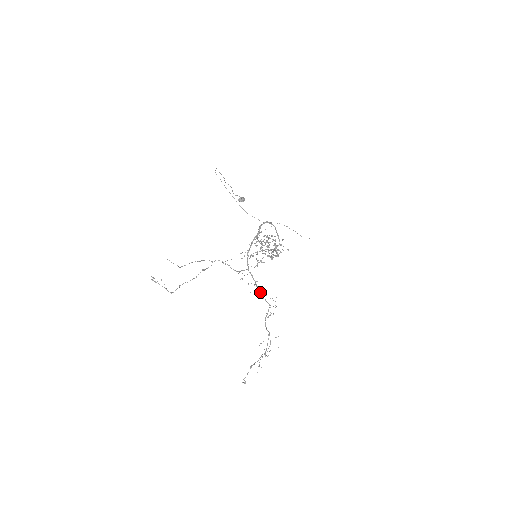
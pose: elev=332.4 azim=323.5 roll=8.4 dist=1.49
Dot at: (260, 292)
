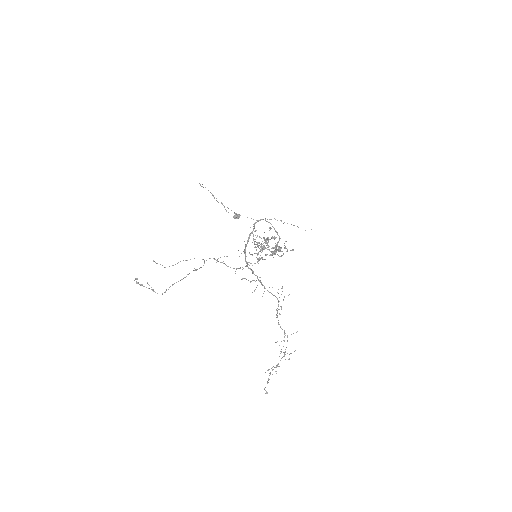
Dot at: (264, 286)
